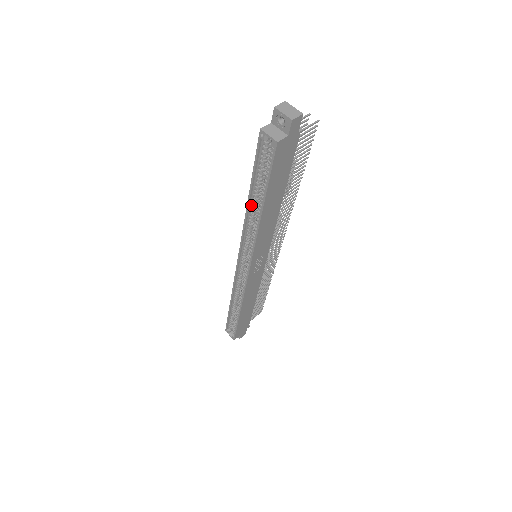
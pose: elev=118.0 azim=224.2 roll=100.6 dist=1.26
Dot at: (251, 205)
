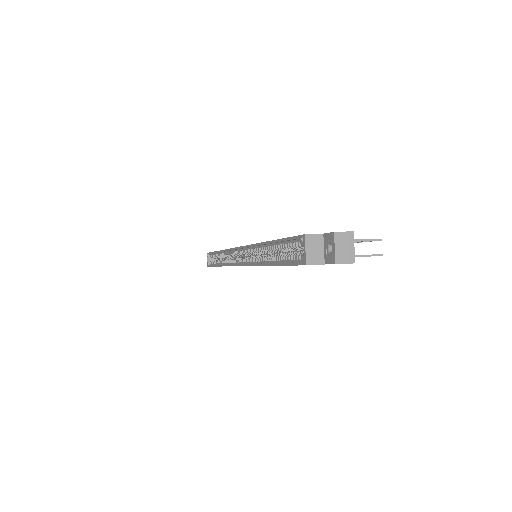
Dot at: (266, 246)
